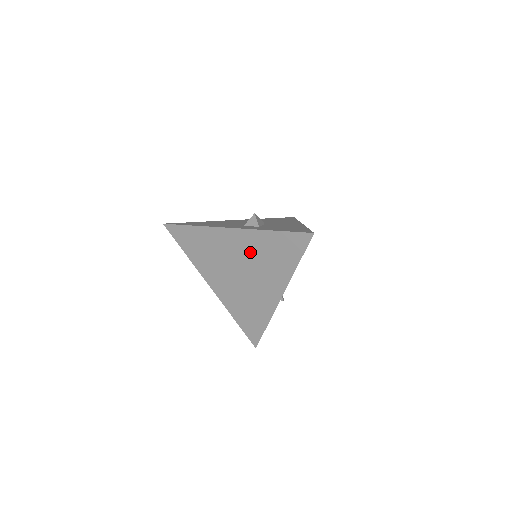
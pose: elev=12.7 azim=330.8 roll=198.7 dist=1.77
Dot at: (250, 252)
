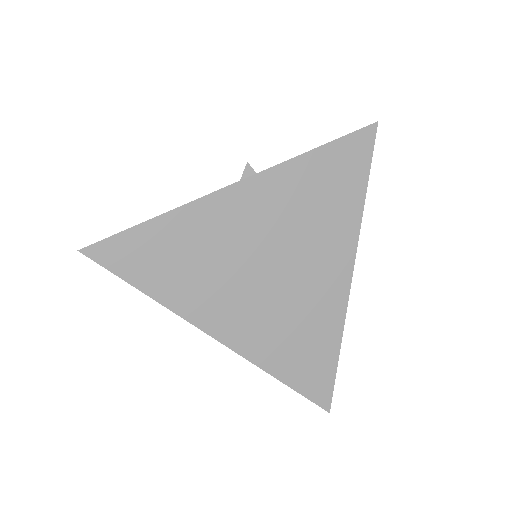
Dot at: (280, 215)
